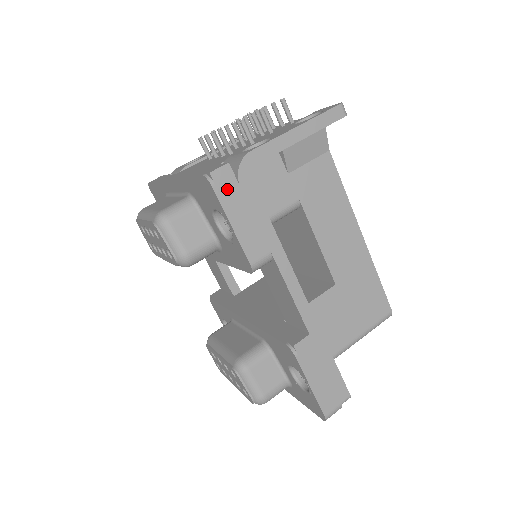
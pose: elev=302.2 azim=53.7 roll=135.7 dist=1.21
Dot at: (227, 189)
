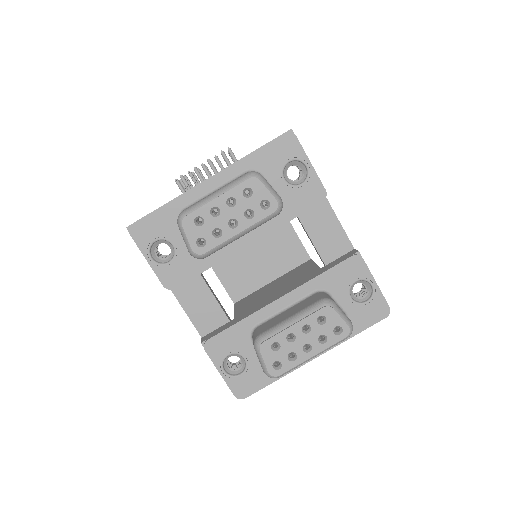
Dot at: occluded
